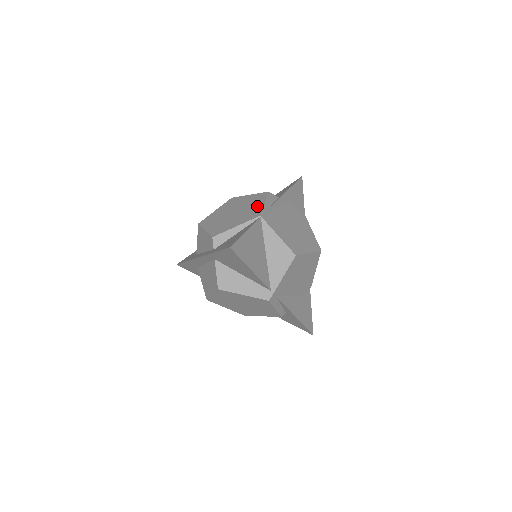
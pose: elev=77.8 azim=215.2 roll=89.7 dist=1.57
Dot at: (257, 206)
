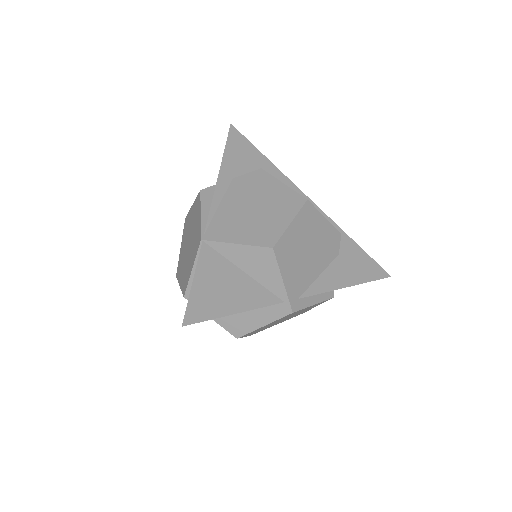
Dot at: (197, 223)
